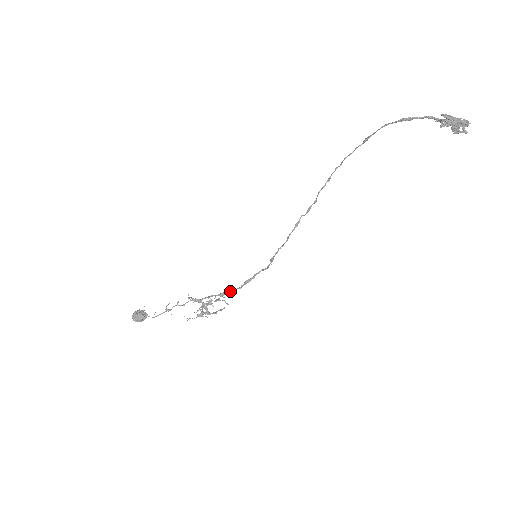
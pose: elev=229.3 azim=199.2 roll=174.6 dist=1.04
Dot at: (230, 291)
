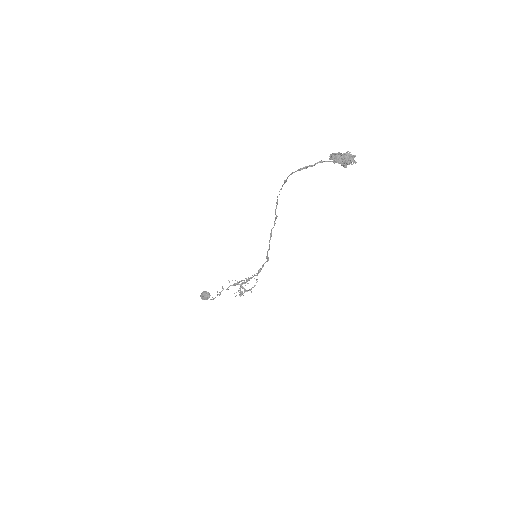
Dot at: (252, 277)
